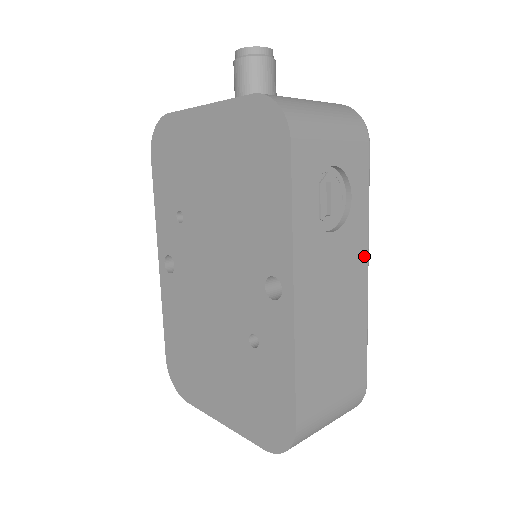
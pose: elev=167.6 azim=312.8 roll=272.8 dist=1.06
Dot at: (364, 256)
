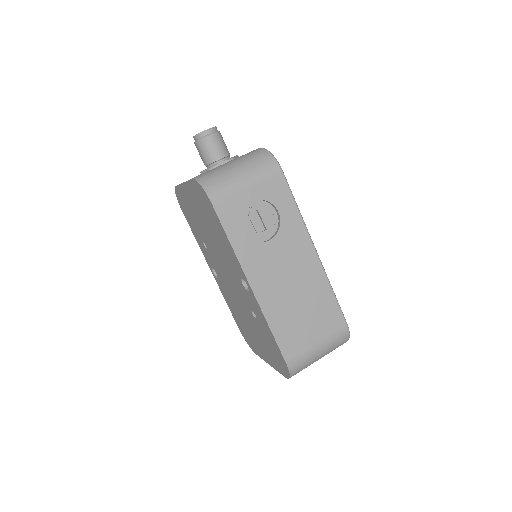
Dot at: (307, 243)
